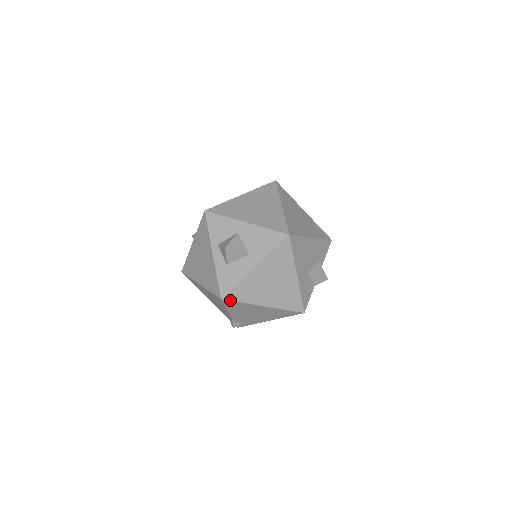
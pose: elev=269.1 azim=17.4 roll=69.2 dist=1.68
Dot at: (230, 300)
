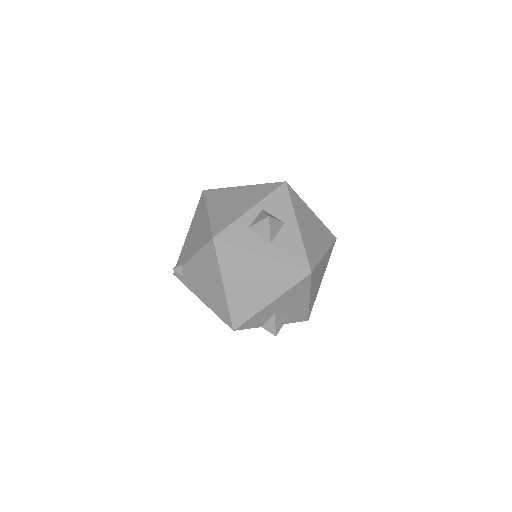
Dot at: (216, 248)
